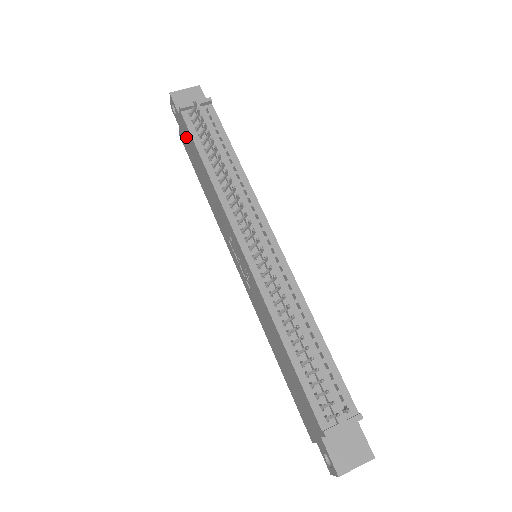
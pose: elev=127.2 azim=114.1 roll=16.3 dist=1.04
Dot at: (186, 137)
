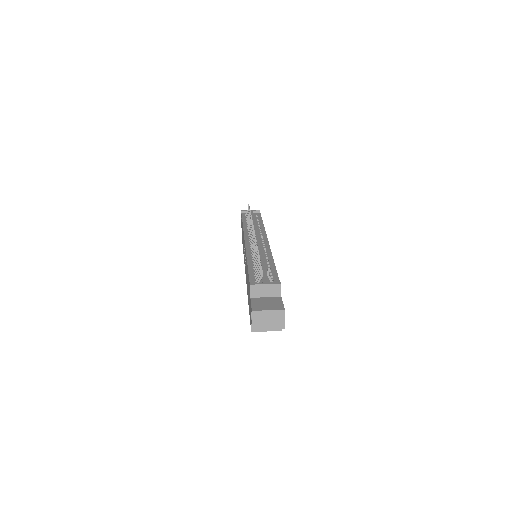
Dot at: occluded
